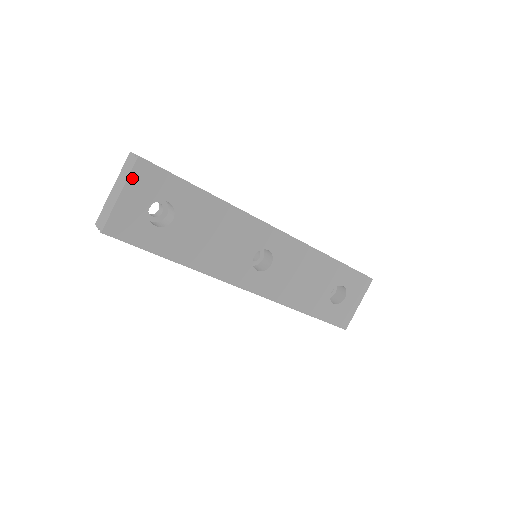
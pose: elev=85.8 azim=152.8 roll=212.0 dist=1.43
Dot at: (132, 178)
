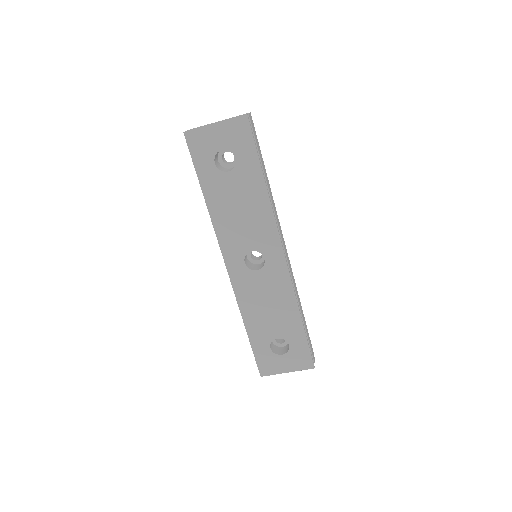
Dot at: (231, 122)
